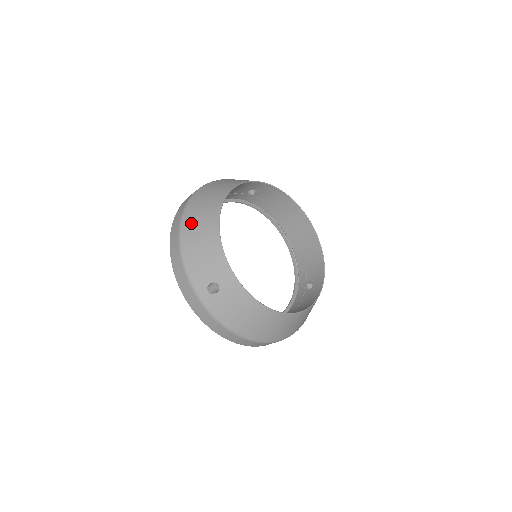
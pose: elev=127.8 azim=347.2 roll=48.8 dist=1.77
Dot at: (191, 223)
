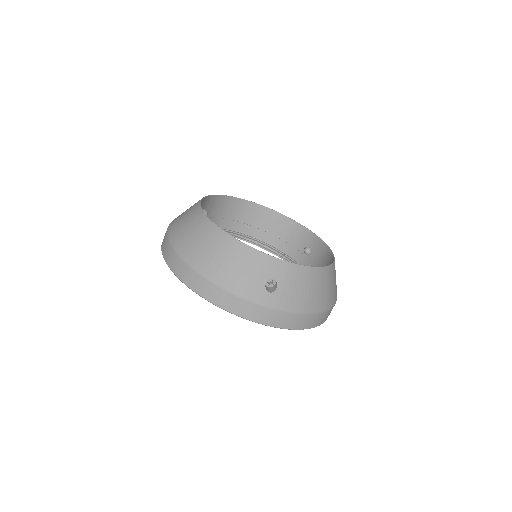
Dot at: (200, 255)
